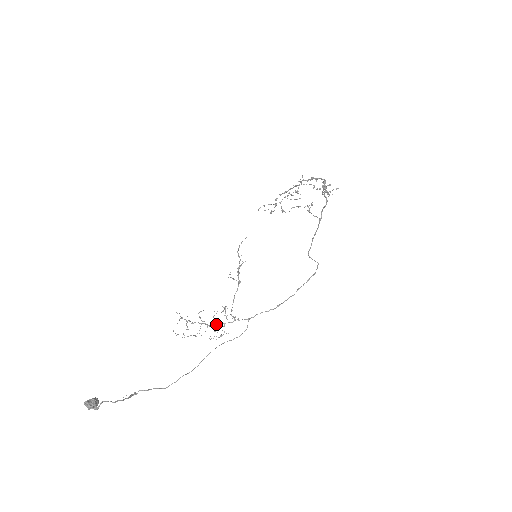
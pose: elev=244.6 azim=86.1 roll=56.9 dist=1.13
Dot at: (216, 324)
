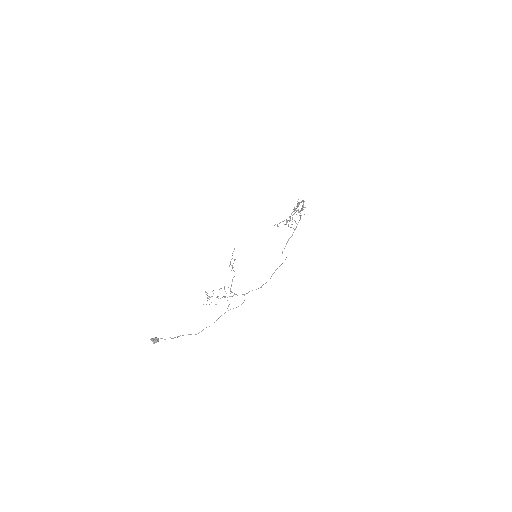
Dot at: occluded
